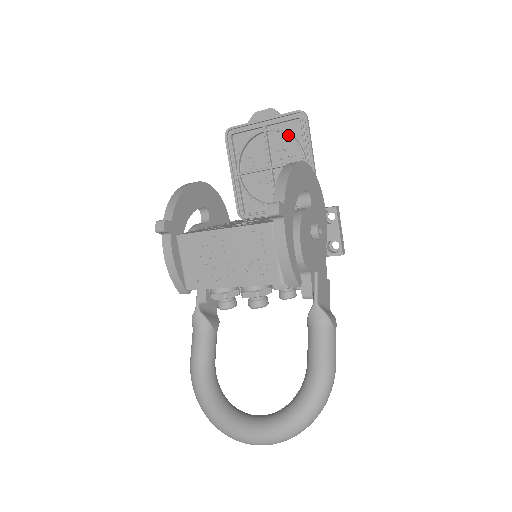
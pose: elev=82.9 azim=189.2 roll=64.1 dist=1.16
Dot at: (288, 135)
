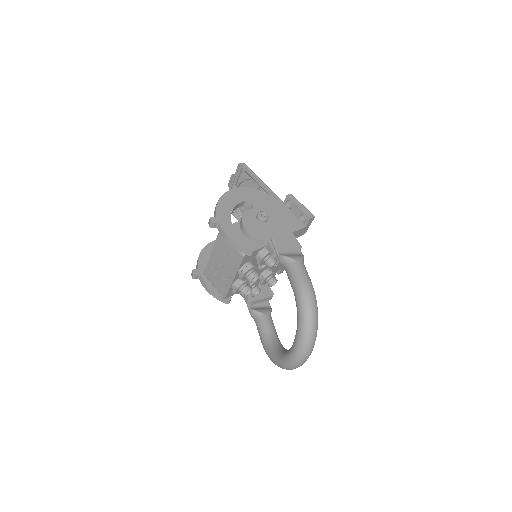
Dot at: (244, 181)
